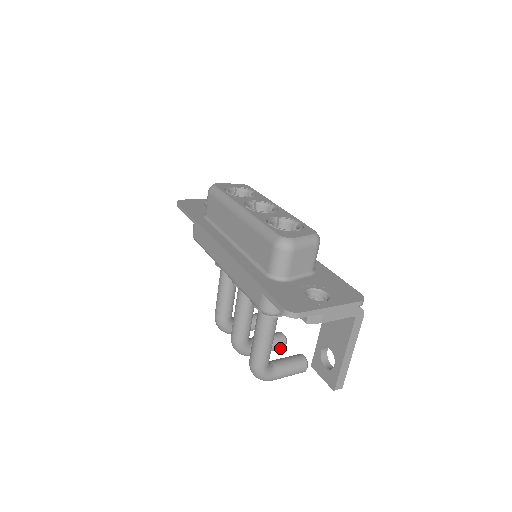
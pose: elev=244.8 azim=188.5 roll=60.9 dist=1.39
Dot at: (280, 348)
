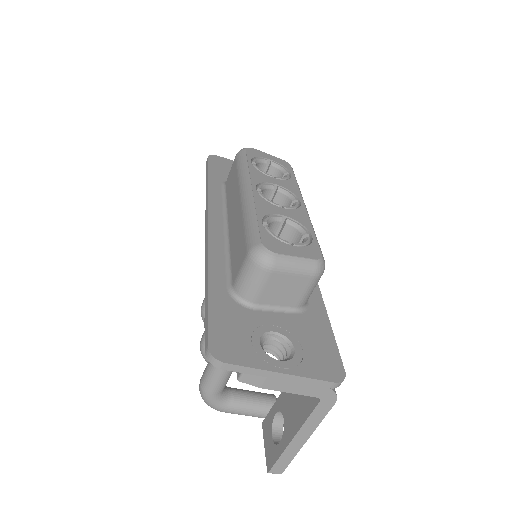
Dot at: occluded
